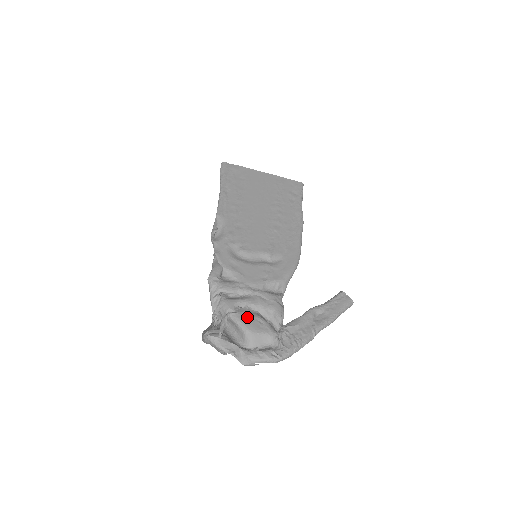
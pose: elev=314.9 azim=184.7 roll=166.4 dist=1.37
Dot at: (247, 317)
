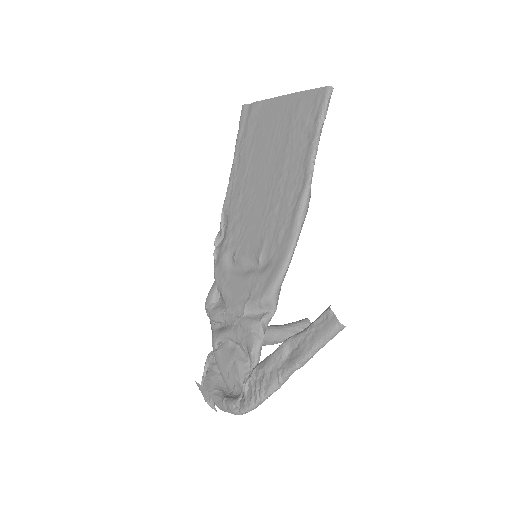
Dot at: (223, 356)
